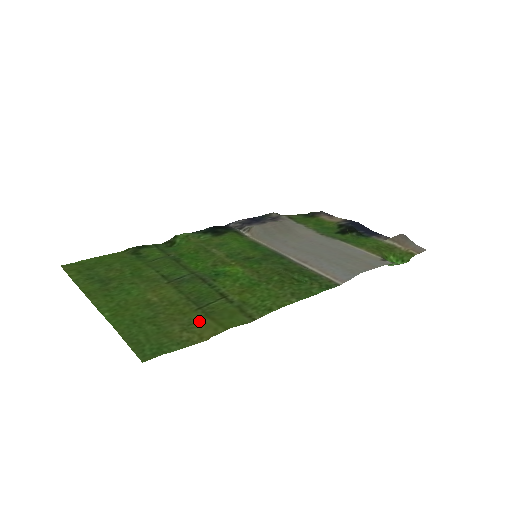
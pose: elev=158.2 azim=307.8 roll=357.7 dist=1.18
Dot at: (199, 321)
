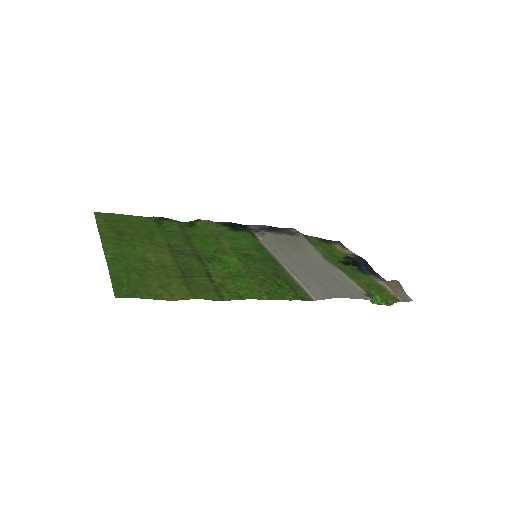
Dot at: (177, 285)
